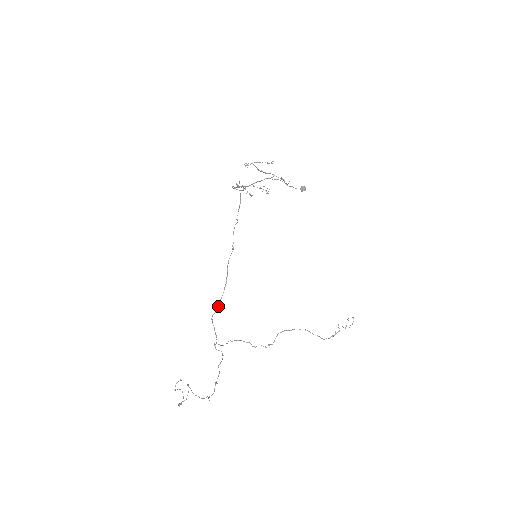
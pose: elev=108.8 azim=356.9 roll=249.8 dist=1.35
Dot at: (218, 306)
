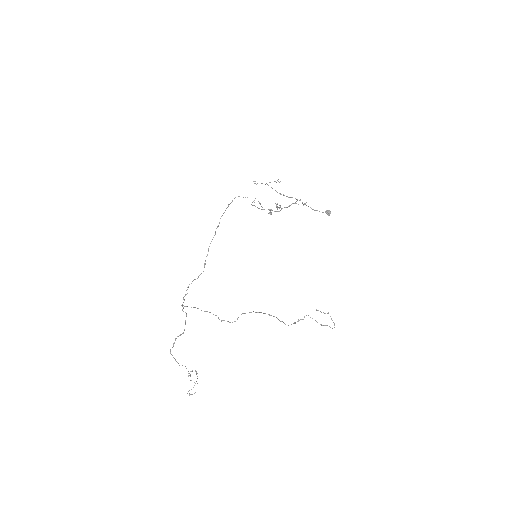
Dot at: occluded
